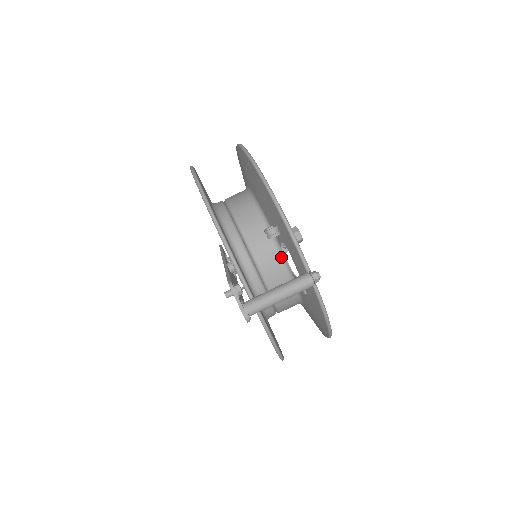
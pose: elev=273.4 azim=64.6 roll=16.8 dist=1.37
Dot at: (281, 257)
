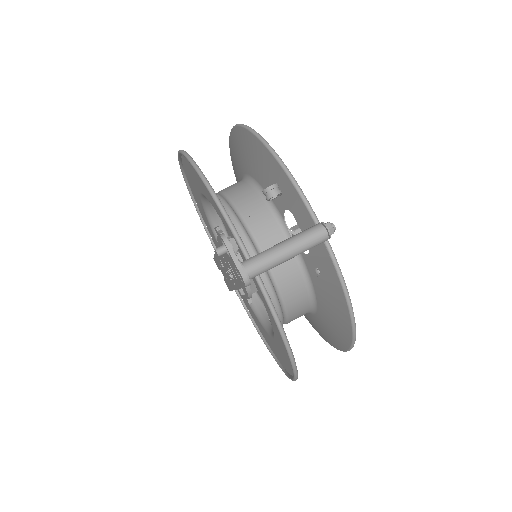
Dot at: (285, 233)
